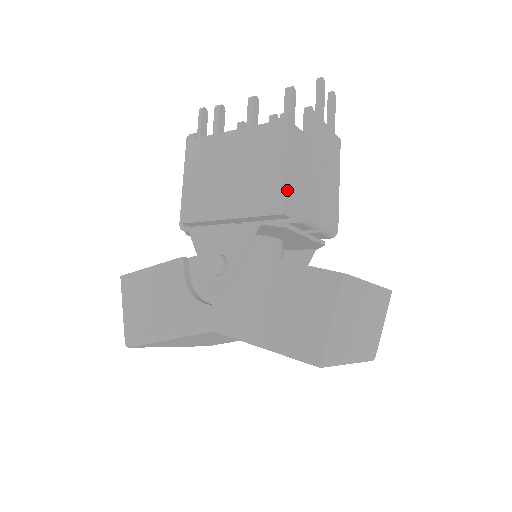
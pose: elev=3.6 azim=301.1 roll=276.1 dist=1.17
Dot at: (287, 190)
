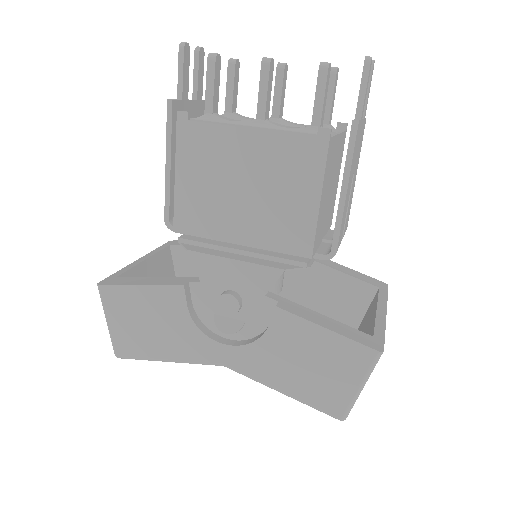
Dot at: (317, 228)
